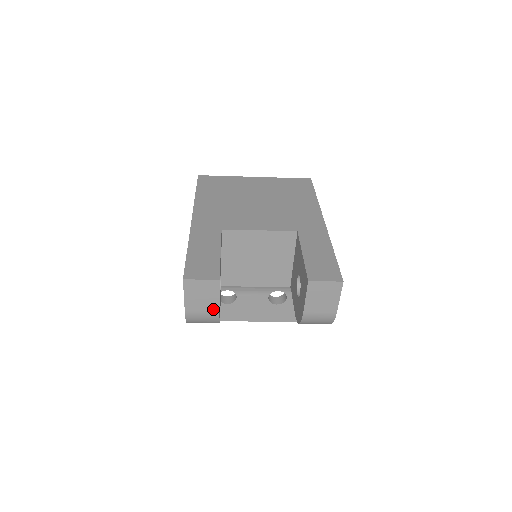
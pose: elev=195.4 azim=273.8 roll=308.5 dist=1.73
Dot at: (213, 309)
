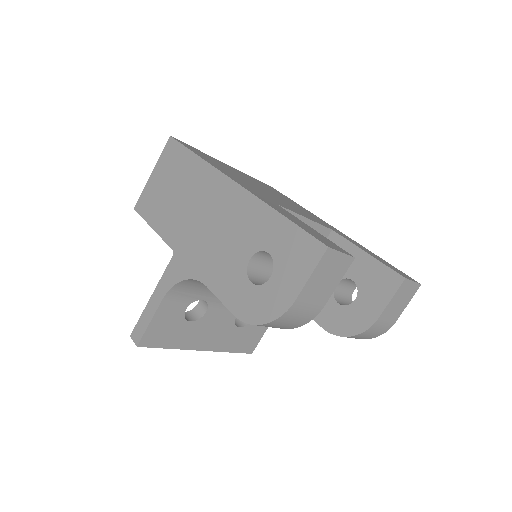
Dot at: (321, 302)
